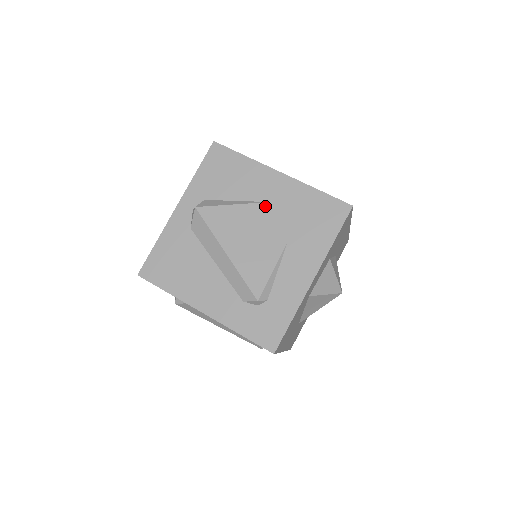
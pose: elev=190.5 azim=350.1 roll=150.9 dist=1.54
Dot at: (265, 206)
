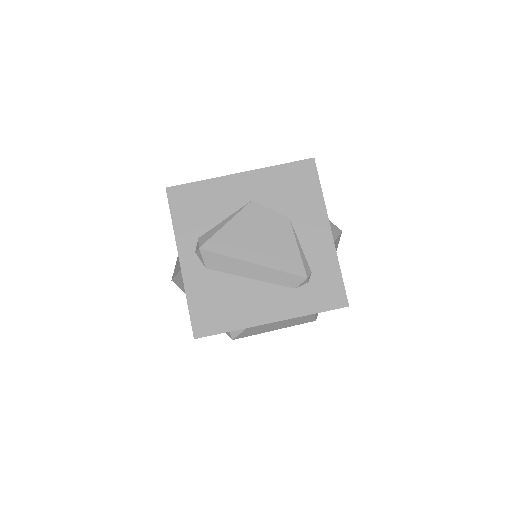
Dot at: (251, 206)
